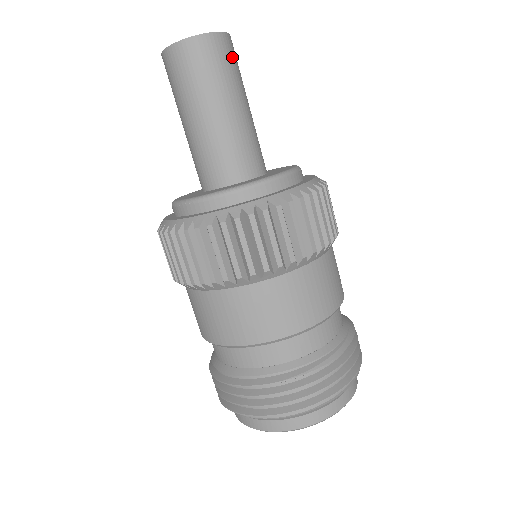
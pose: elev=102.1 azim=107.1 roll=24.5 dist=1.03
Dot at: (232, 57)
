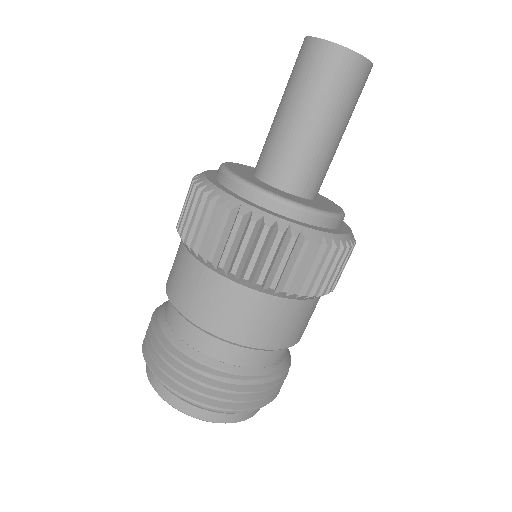
Dot at: (359, 85)
